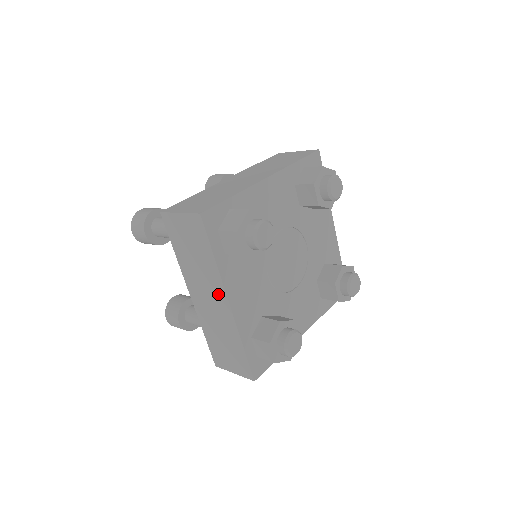
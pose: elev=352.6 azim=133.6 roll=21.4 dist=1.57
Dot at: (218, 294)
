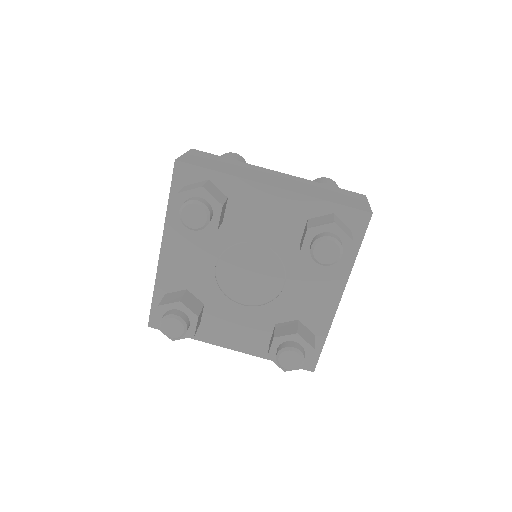
Dot at: occluded
